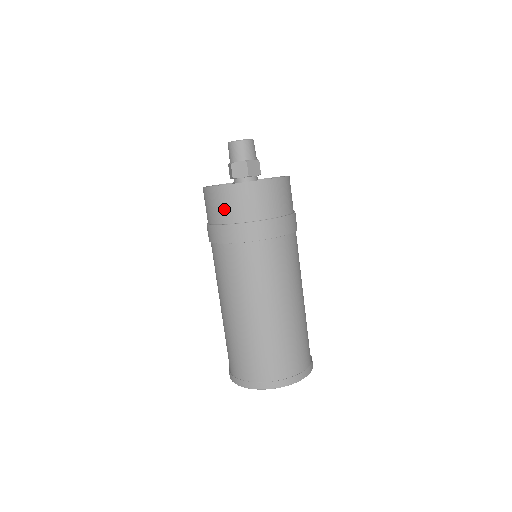
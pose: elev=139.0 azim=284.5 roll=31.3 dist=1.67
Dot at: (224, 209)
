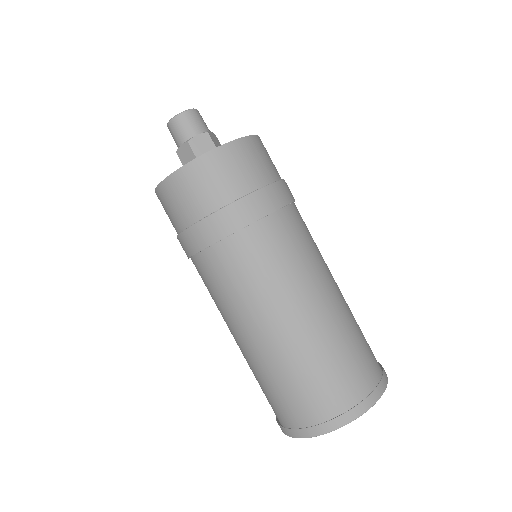
Dot at: (218, 185)
